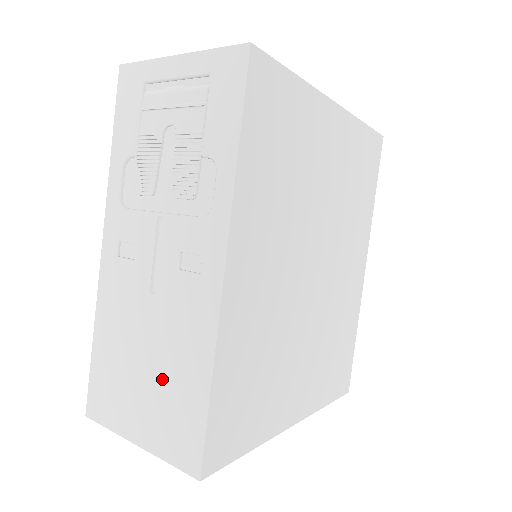
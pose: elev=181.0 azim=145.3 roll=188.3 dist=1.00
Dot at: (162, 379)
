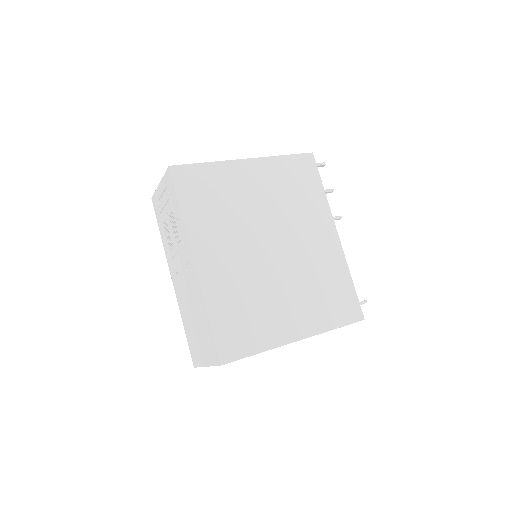
Dot at: (200, 327)
